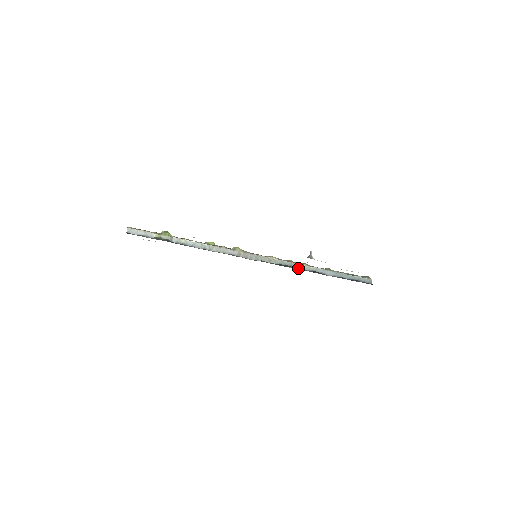
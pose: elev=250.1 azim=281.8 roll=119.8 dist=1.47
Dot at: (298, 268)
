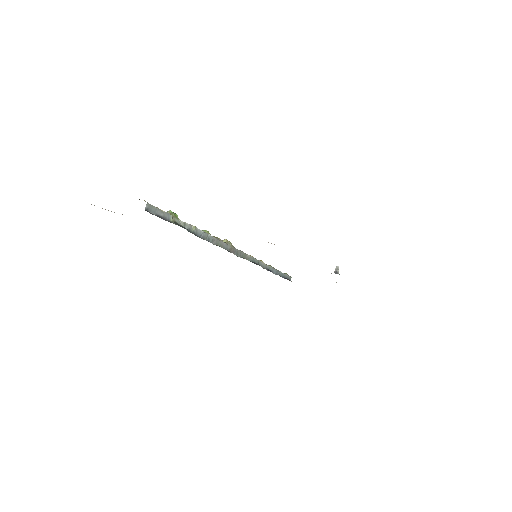
Dot at: occluded
